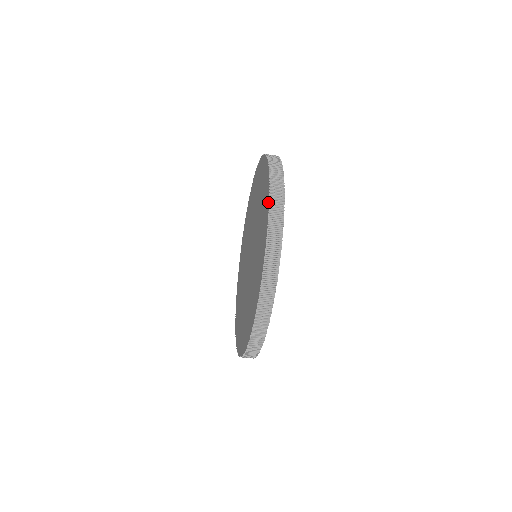
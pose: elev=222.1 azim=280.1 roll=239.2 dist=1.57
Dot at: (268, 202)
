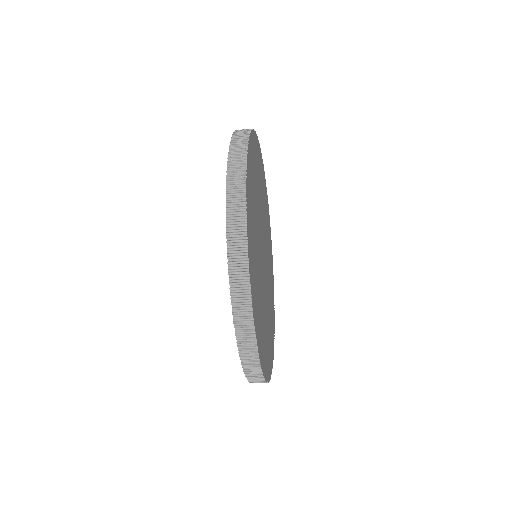
Dot at: occluded
